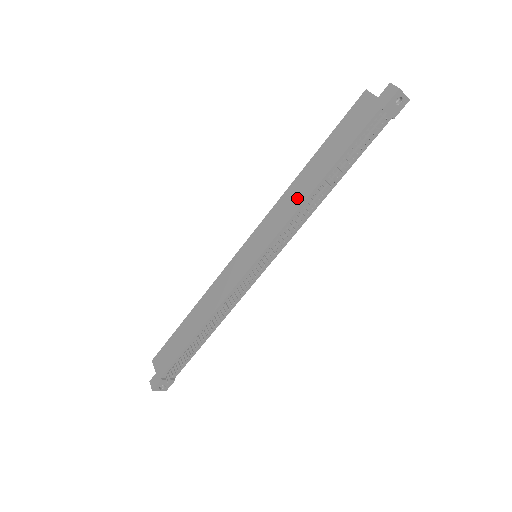
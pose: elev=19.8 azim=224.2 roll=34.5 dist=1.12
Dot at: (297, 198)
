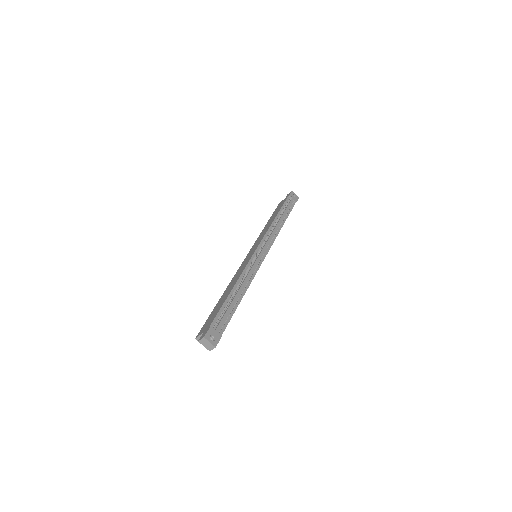
Dot at: (267, 227)
